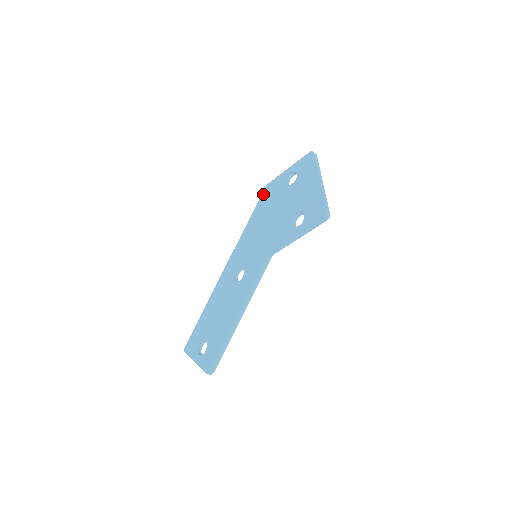
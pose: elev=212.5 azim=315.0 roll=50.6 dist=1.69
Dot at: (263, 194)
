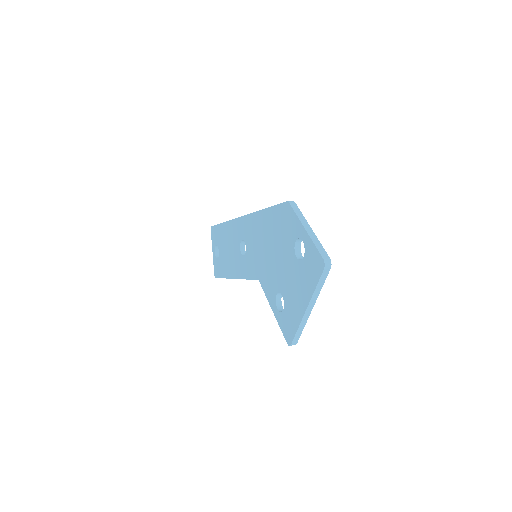
Dot at: (281, 207)
